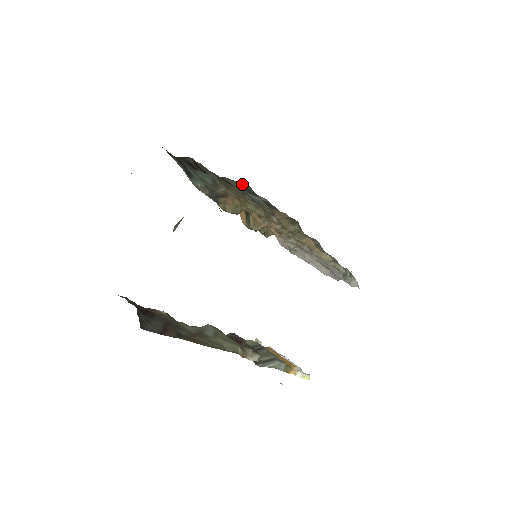
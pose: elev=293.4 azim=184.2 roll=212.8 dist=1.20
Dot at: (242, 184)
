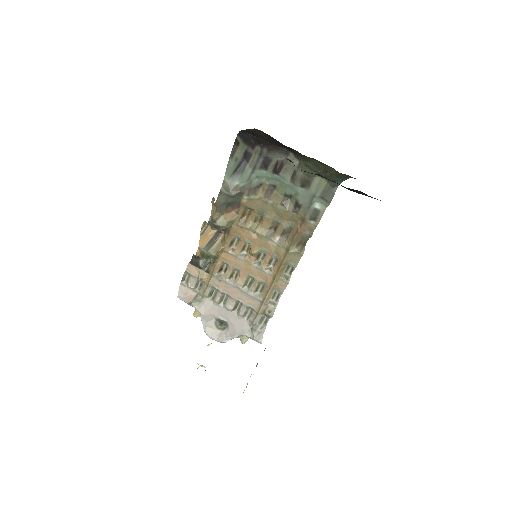
Dot at: (334, 185)
